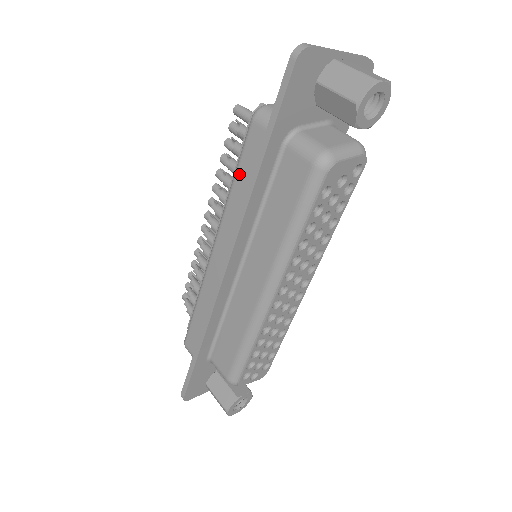
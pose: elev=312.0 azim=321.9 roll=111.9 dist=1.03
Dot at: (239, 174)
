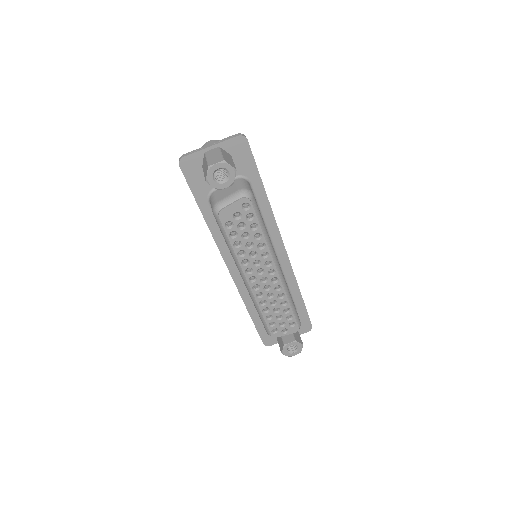
Dot at: occluded
